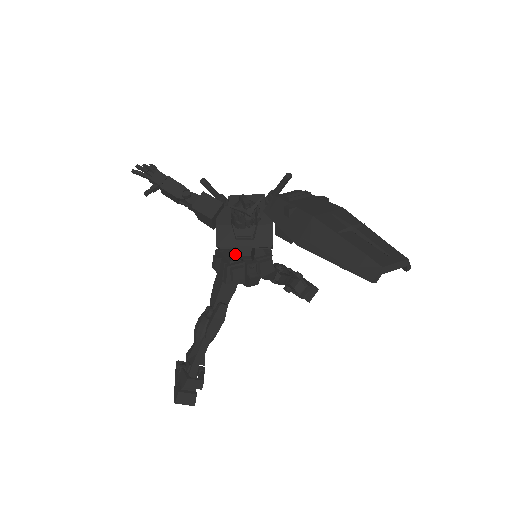
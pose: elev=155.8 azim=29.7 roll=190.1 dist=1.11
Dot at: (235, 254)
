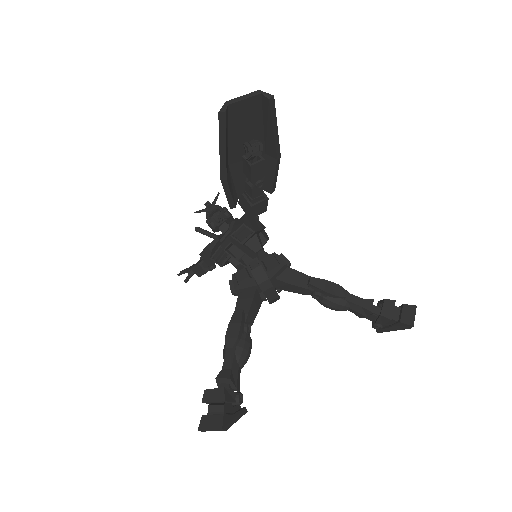
Dot at: (241, 267)
